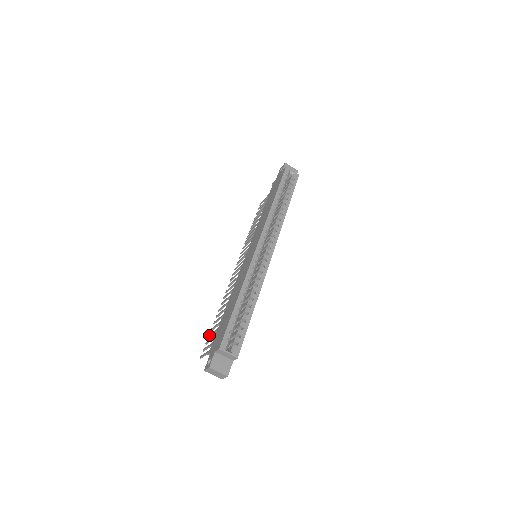
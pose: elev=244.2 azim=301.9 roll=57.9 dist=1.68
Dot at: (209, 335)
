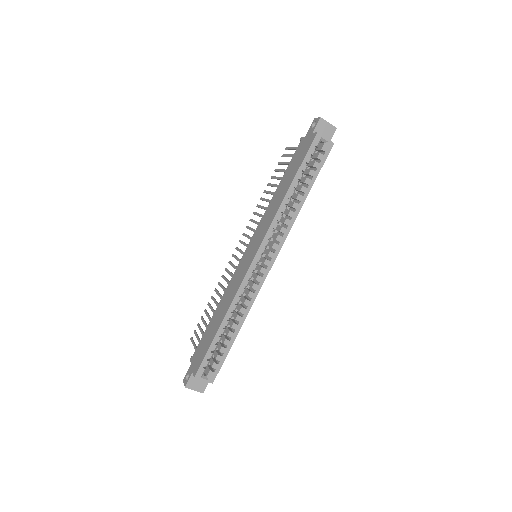
Dot at: (201, 318)
